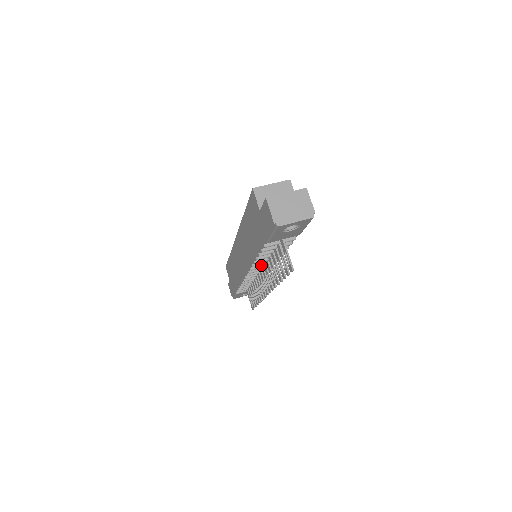
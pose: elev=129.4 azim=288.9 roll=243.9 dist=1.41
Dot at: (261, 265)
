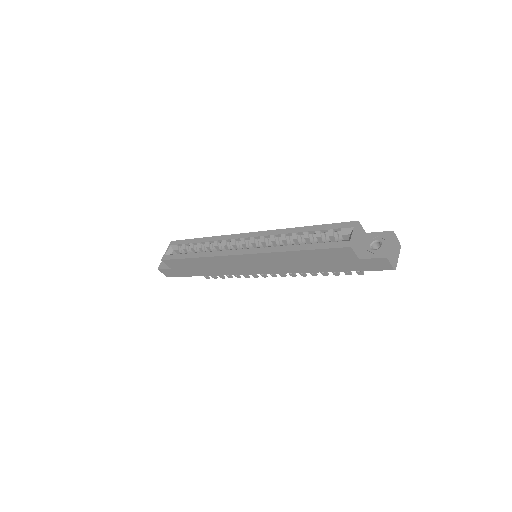
Dot at: occluded
